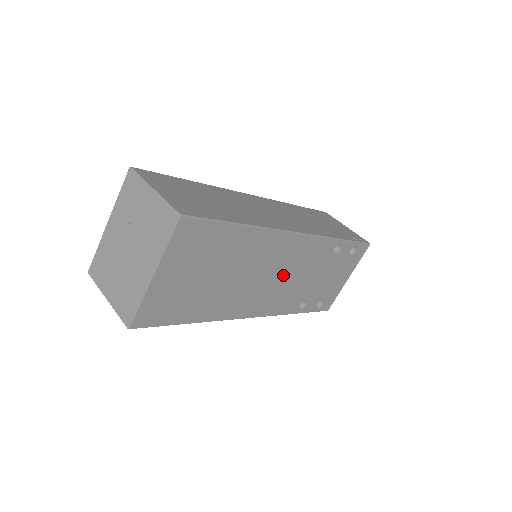
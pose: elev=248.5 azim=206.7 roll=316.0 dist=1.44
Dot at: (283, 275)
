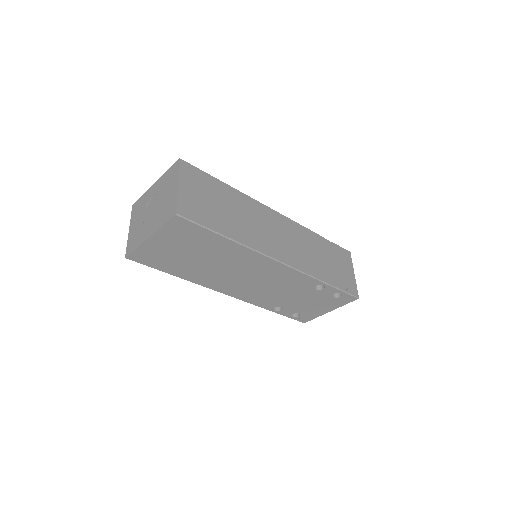
Dot at: (261, 282)
